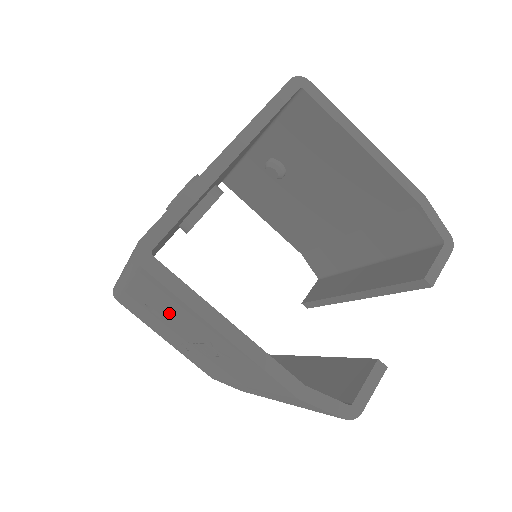
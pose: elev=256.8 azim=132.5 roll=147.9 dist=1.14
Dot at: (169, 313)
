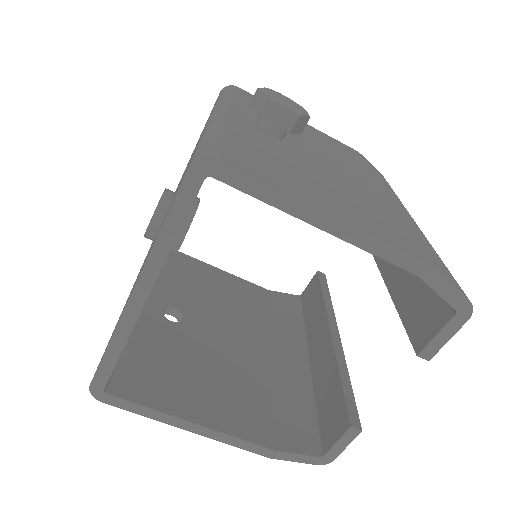
Dot at: occluded
